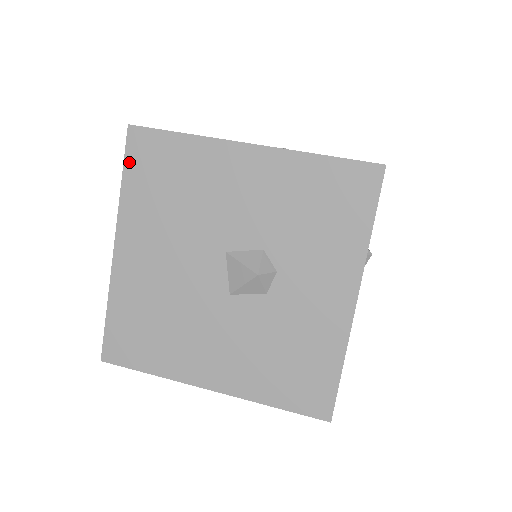
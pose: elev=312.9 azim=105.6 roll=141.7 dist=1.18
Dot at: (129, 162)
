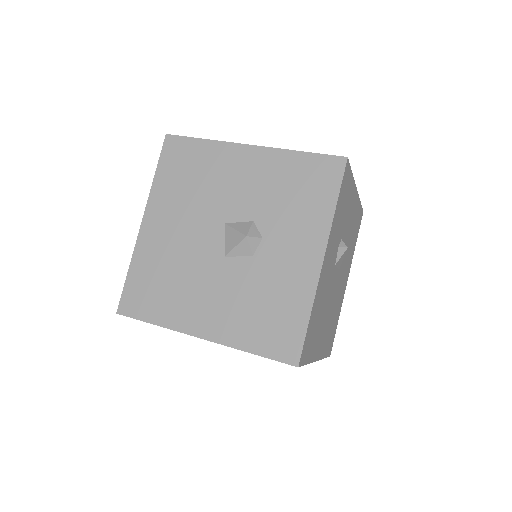
Dot at: (163, 159)
